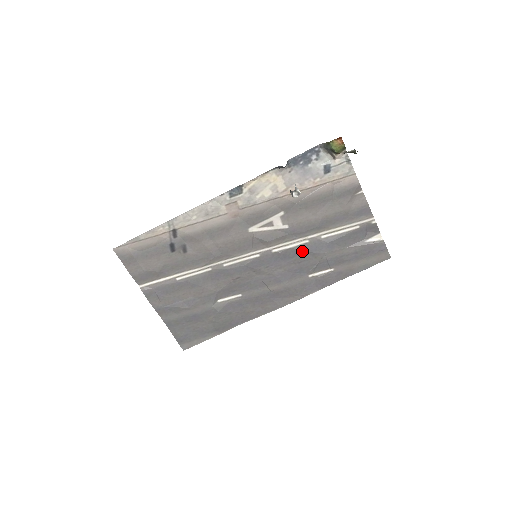
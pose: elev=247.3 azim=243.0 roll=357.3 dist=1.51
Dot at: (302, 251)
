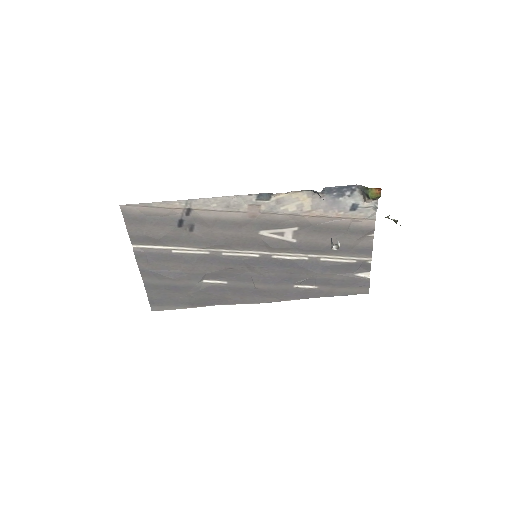
Dot at: (298, 265)
